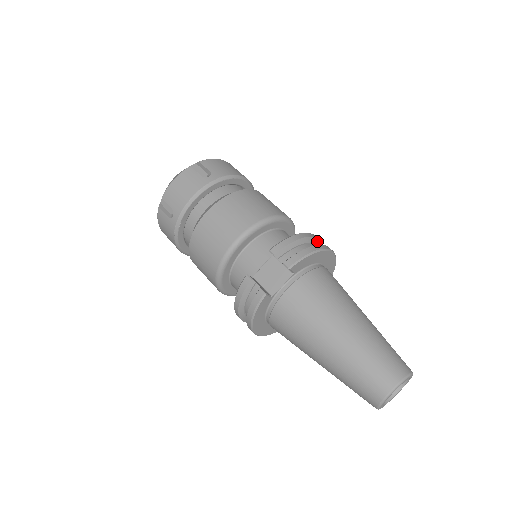
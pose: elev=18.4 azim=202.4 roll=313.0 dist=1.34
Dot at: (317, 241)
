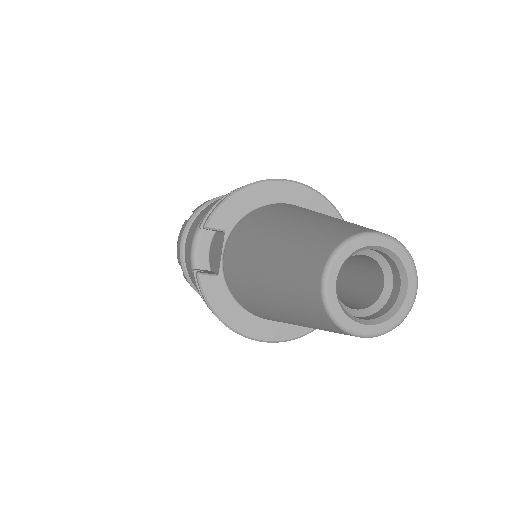
Dot at: occluded
